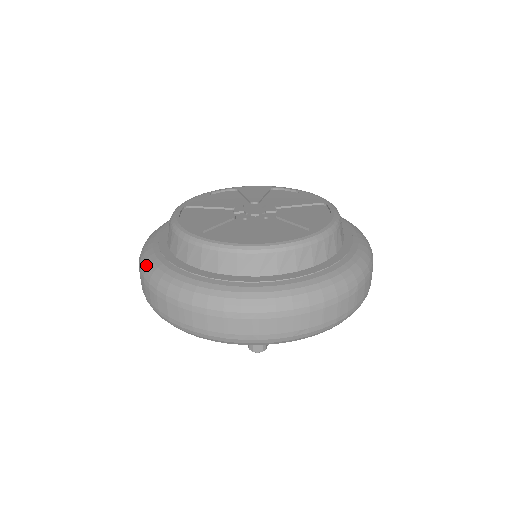
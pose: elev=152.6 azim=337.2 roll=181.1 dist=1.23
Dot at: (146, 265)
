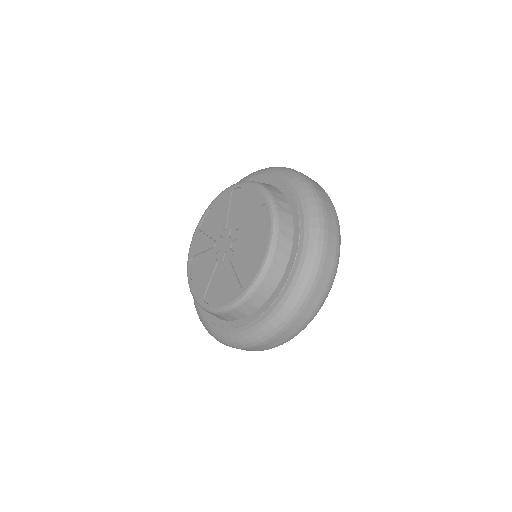
Dot at: occluded
